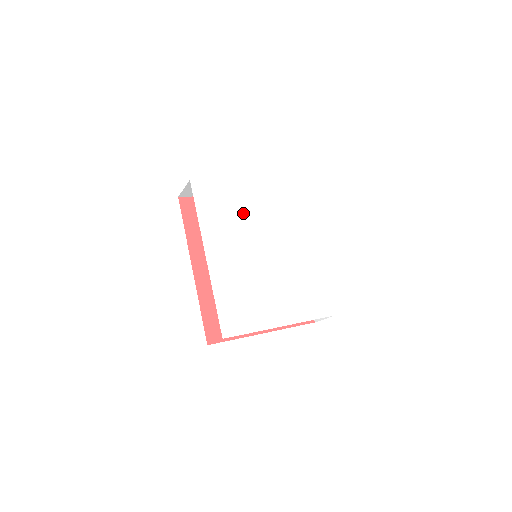
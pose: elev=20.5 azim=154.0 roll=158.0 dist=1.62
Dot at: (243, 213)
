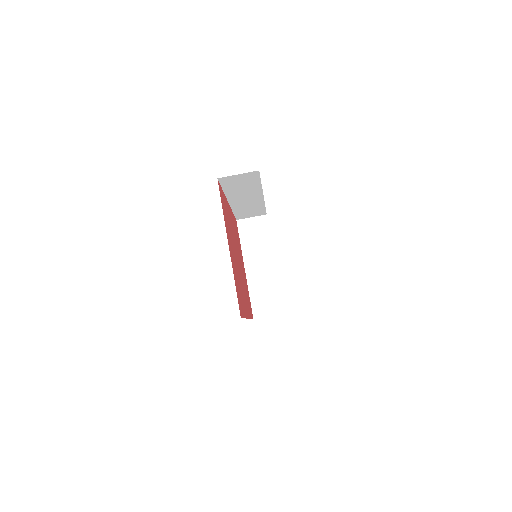
Dot at: occluded
